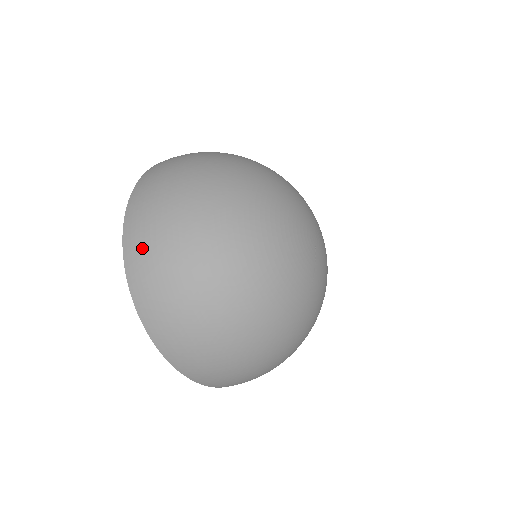
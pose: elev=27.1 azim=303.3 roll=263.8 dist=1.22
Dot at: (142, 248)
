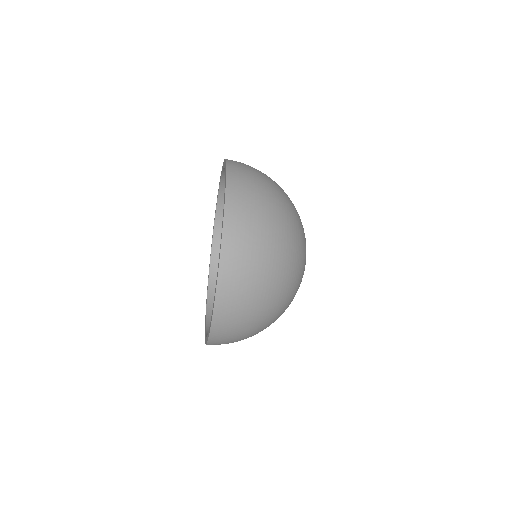
Dot at: (243, 167)
